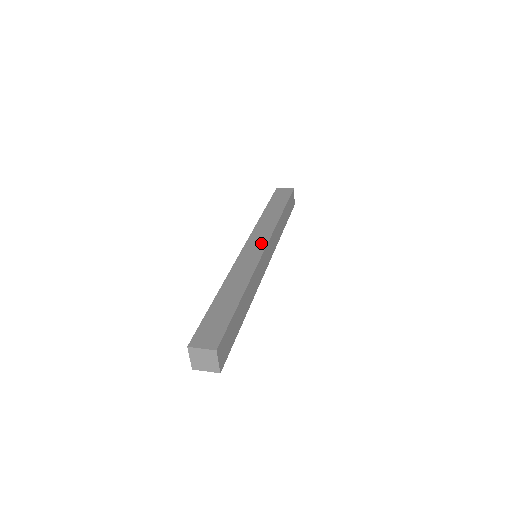
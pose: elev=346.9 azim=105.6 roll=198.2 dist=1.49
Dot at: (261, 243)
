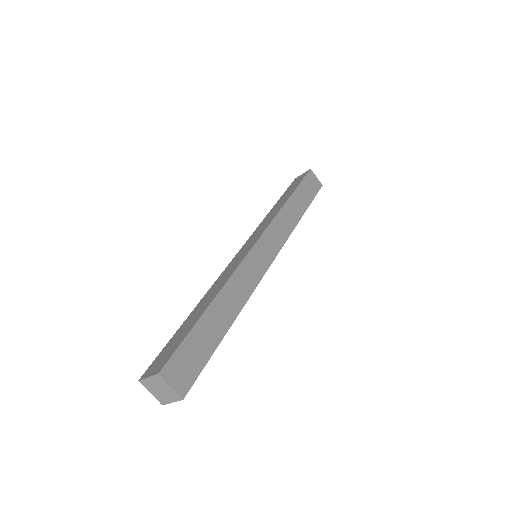
Dot at: (254, 240)
